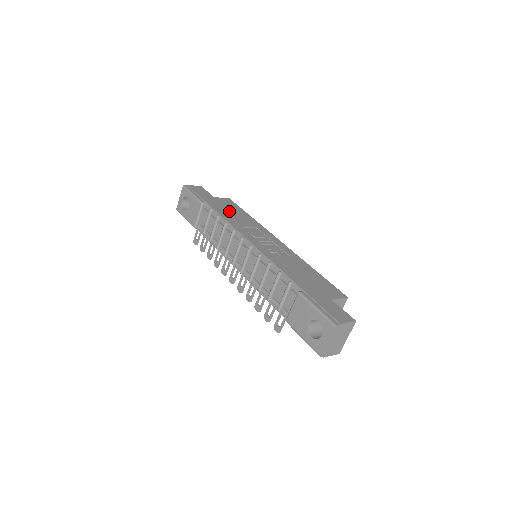
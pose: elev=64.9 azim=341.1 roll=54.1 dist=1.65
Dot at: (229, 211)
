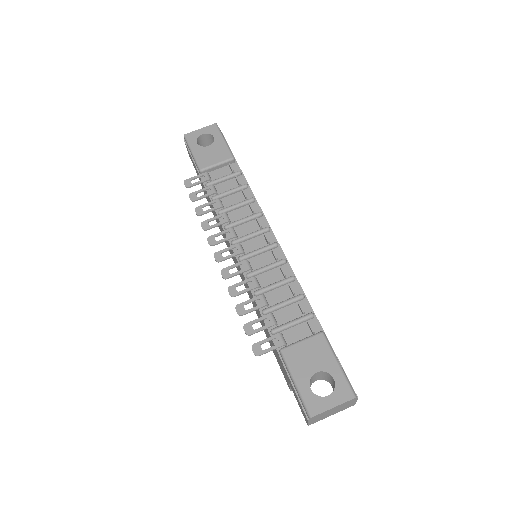
Dot at: occluded
